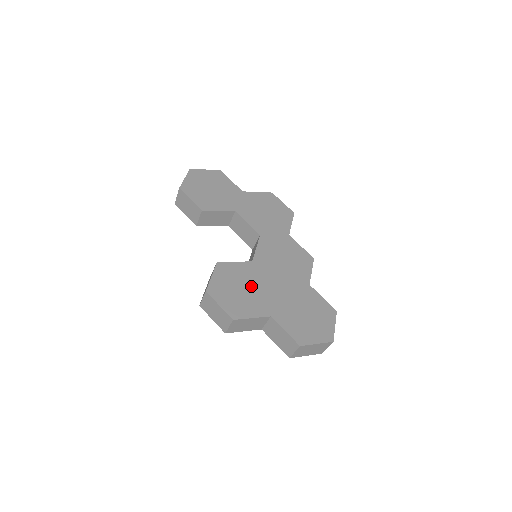
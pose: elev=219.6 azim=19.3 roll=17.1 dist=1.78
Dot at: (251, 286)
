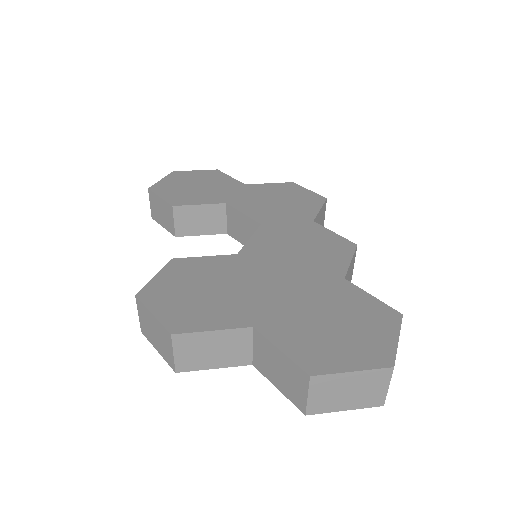
Dot at: (225, 285)
